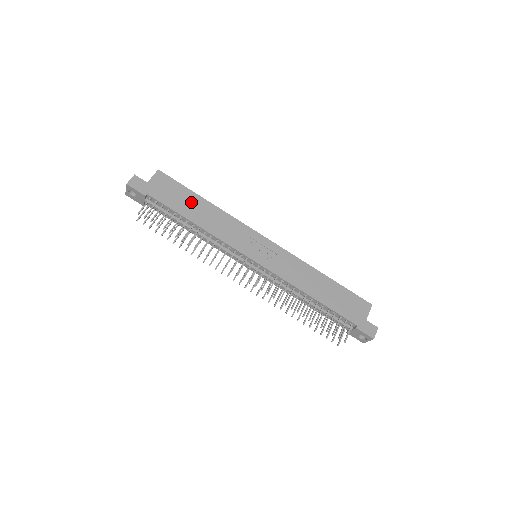
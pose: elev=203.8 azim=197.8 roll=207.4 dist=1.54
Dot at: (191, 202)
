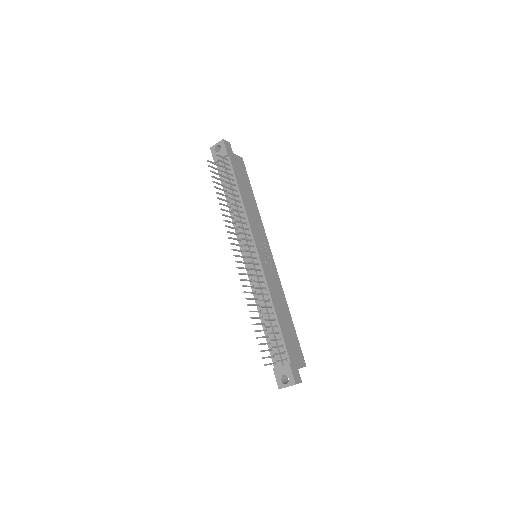
Dot at: (247, 188)
